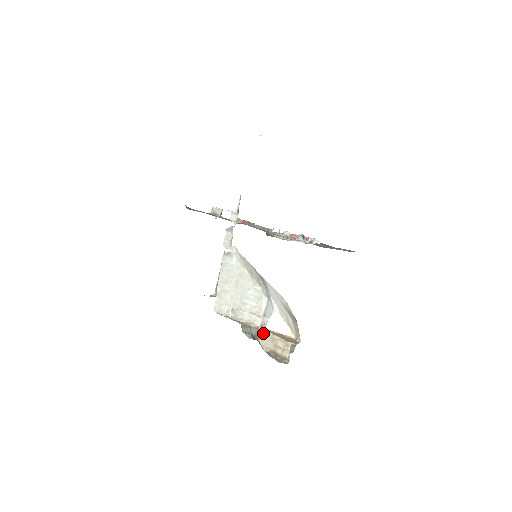
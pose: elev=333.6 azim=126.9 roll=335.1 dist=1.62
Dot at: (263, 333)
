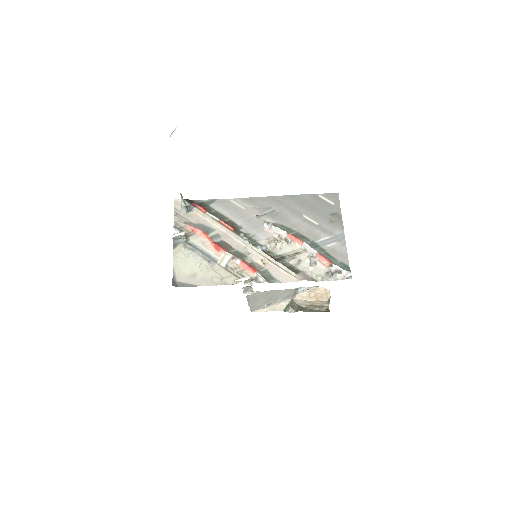
Dot at: (299, 301)
